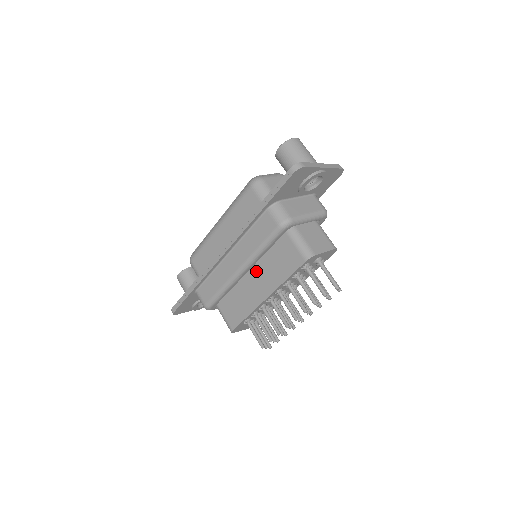
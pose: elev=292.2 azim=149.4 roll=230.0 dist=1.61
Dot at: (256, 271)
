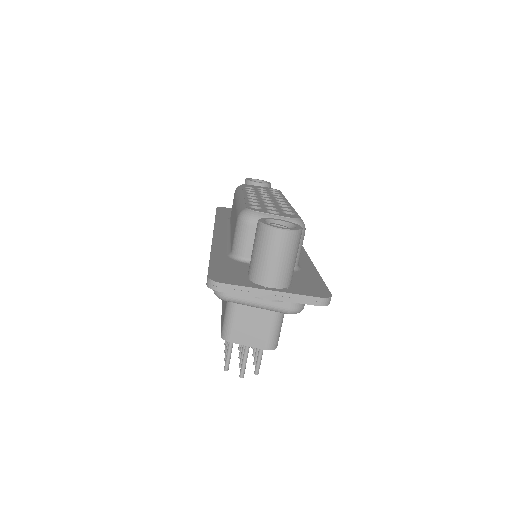
Dot at: occluded
